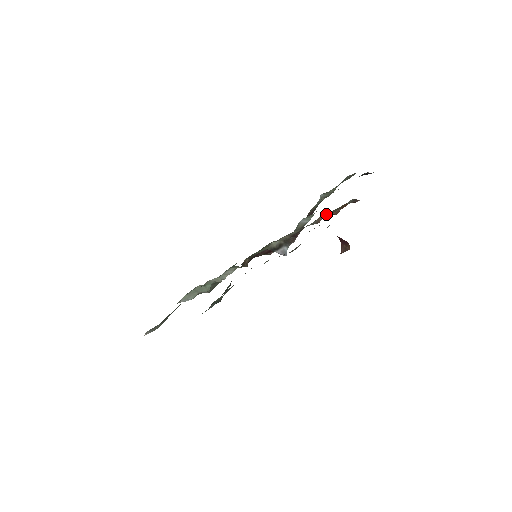
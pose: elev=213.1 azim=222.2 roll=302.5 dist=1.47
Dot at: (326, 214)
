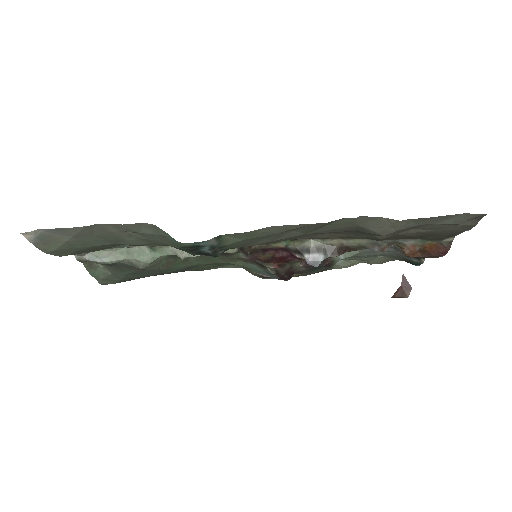
Dot at: (409, 240)
